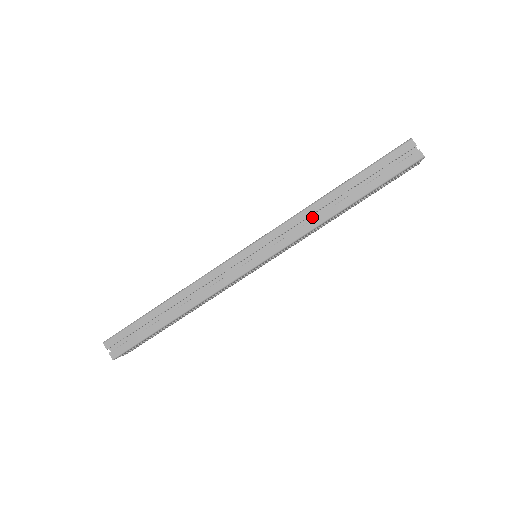
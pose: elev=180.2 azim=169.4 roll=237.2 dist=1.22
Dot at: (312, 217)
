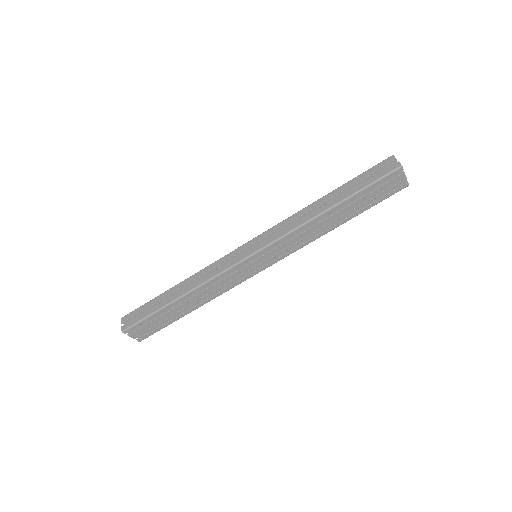
Dot at: (303, 219)
